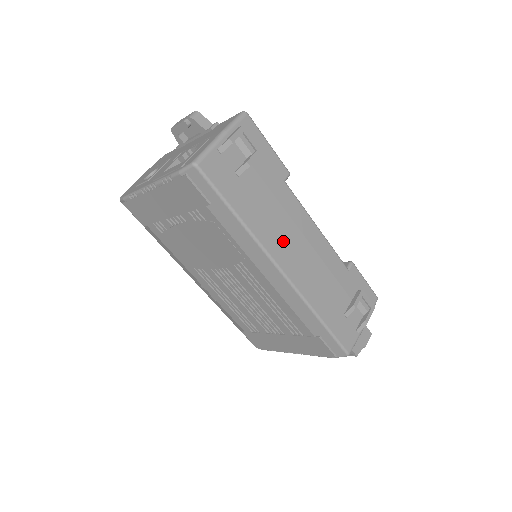
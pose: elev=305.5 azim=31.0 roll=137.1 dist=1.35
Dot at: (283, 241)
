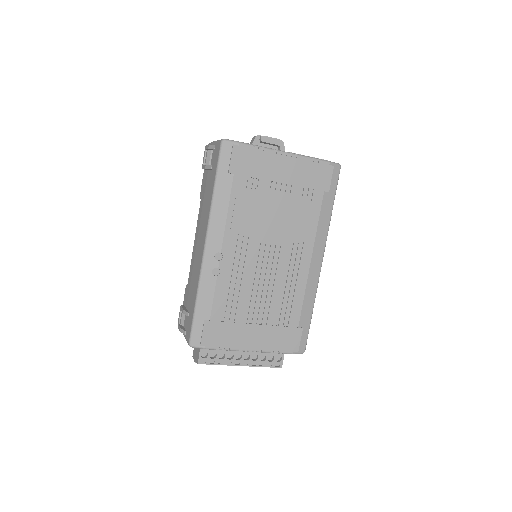
Dot at: occluded
